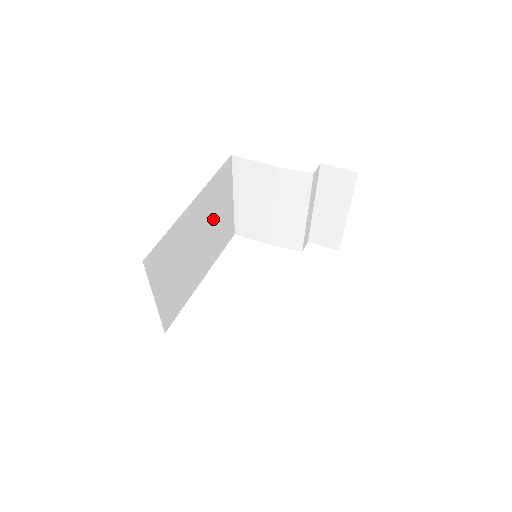
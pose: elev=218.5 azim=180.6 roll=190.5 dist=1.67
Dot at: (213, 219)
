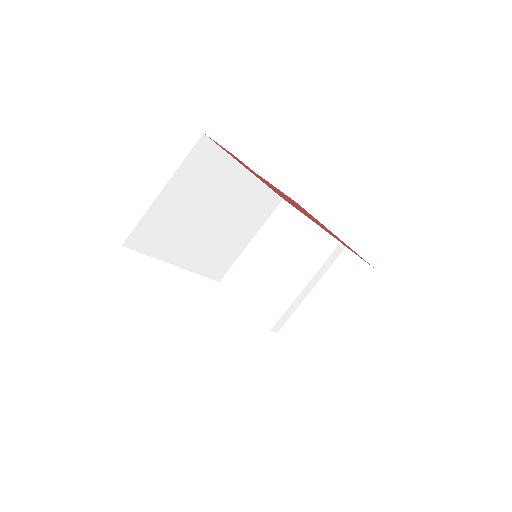
Dot at: (234, 224)
